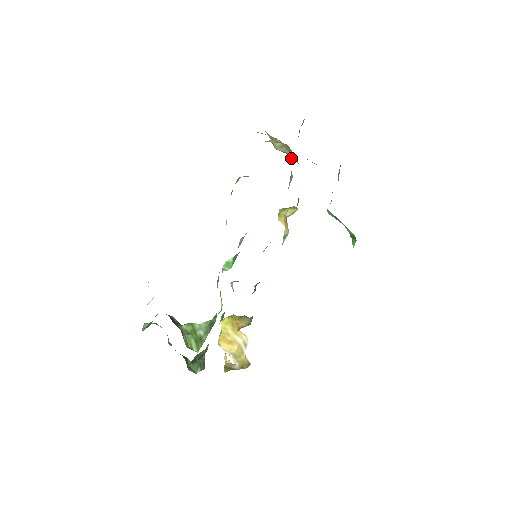
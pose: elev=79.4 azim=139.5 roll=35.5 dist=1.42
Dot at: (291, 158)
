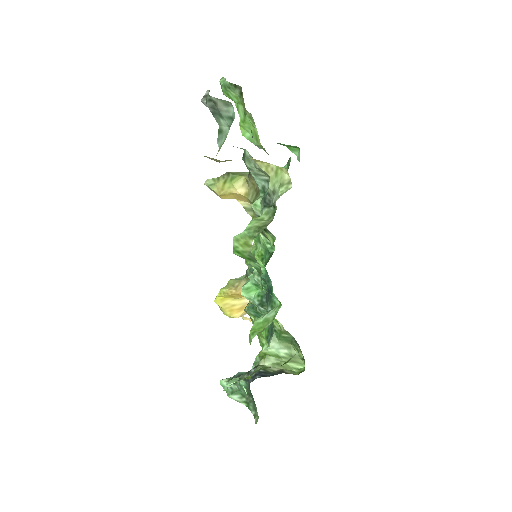
Dot at: (259, 163)
